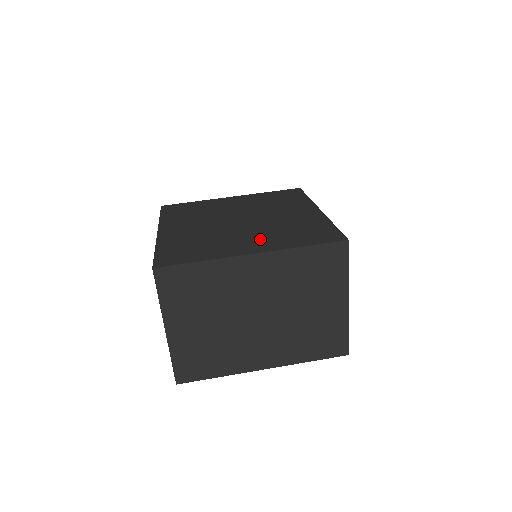
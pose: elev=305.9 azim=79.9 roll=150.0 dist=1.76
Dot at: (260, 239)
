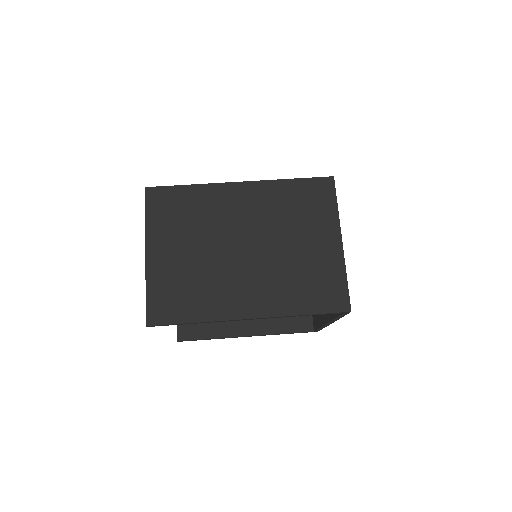
Dot at: occluded
